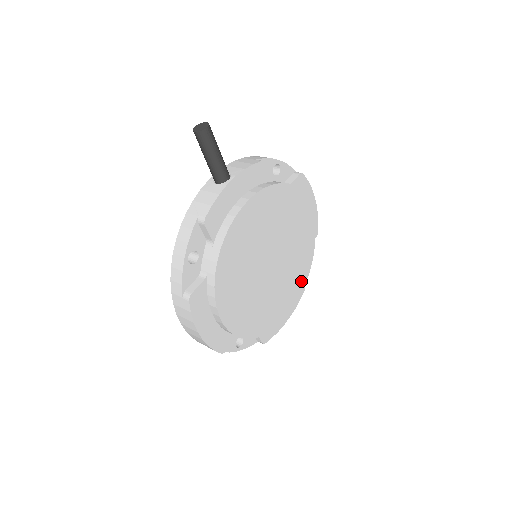
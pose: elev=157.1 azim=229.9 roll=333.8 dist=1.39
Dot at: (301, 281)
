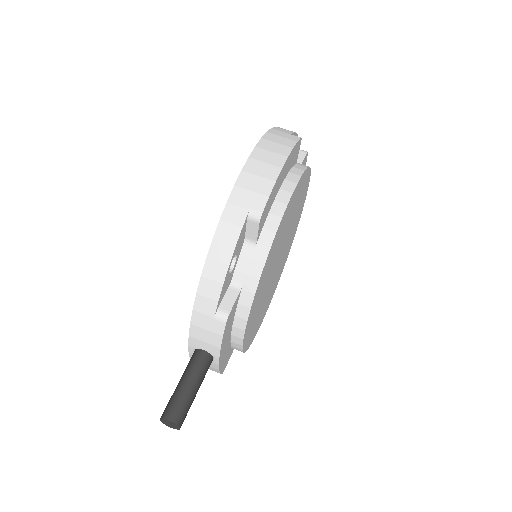
Dot at: (306, 186)
